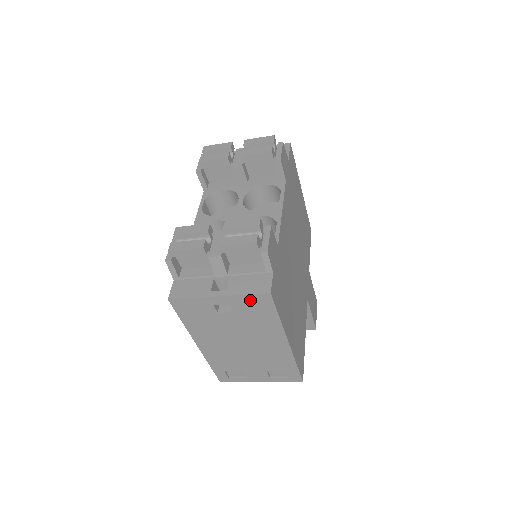
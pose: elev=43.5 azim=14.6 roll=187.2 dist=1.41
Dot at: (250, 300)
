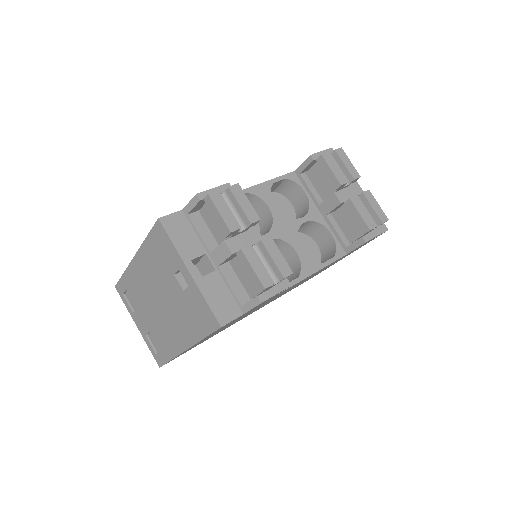
Dot at: (204, 307)
